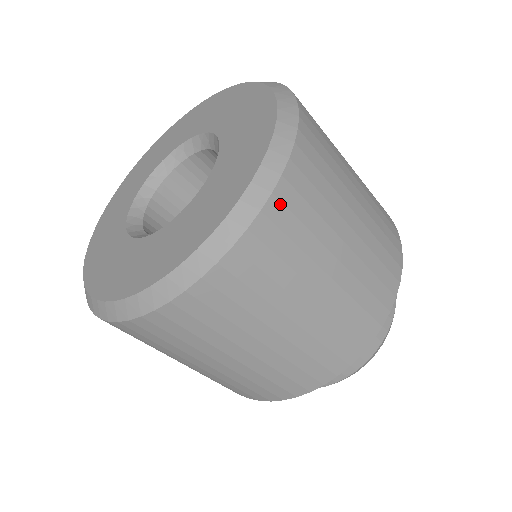
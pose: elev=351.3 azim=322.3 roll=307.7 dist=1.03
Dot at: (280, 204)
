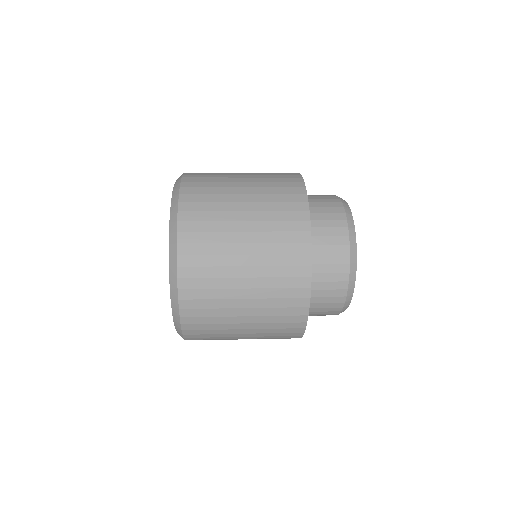
Dot at: (185, 256)
